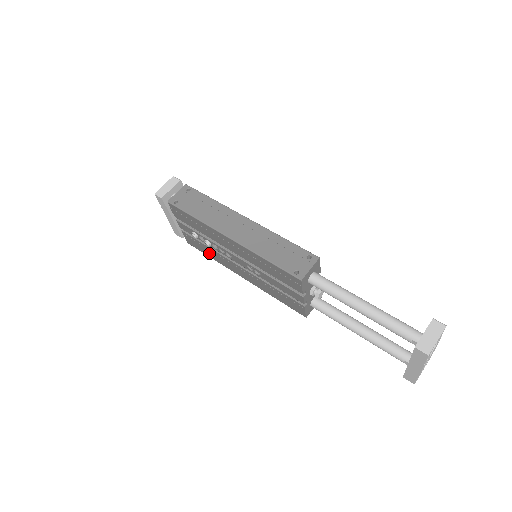
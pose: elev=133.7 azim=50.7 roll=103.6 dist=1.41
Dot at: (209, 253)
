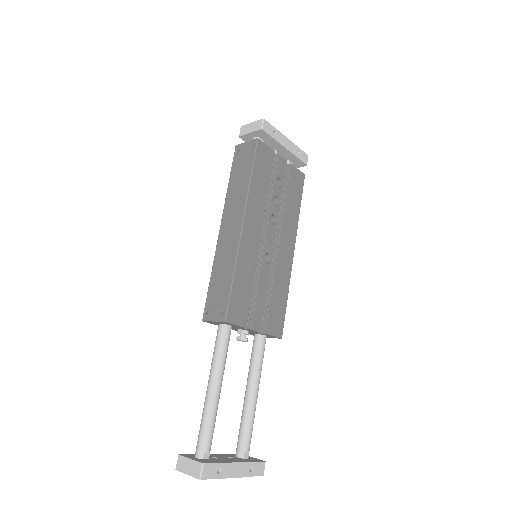
Dot at: occluded
